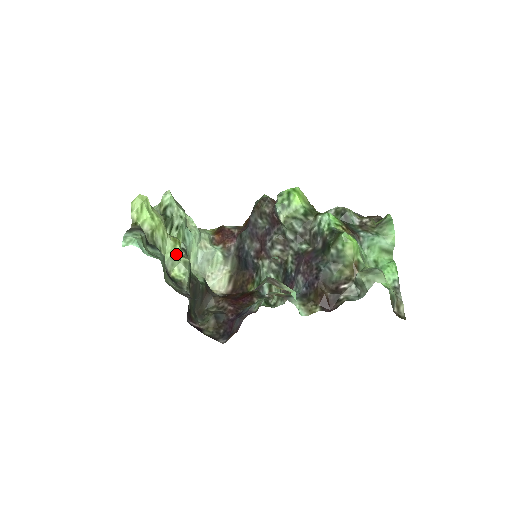
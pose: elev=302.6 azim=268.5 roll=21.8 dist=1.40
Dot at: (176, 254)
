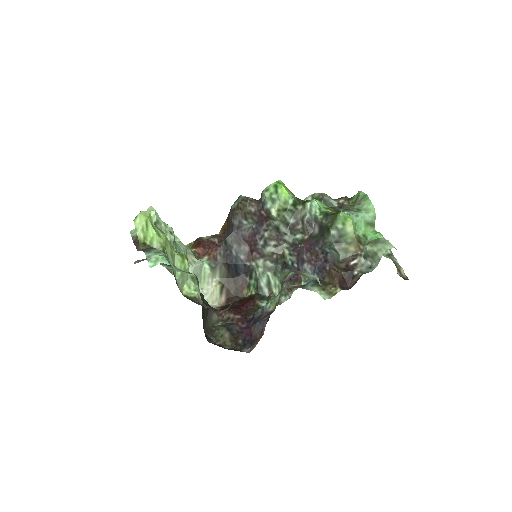
Dot at: (185, 270)
